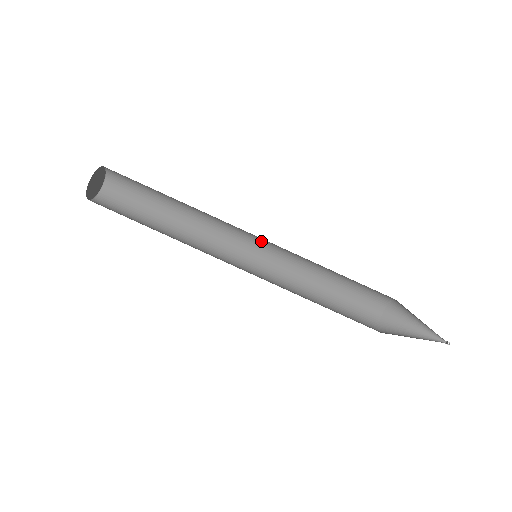
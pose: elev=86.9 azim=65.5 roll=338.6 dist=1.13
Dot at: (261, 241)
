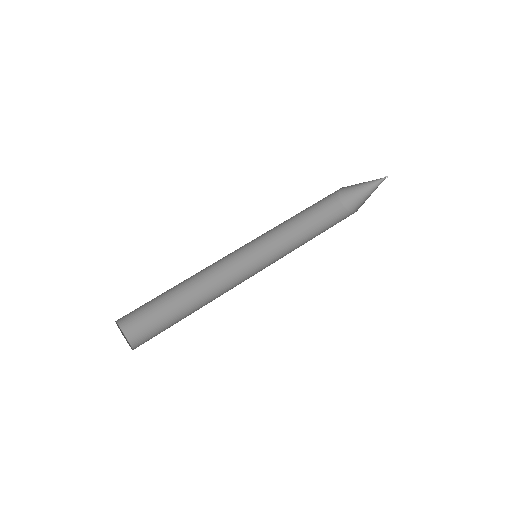
Dot at: (247, 244)
